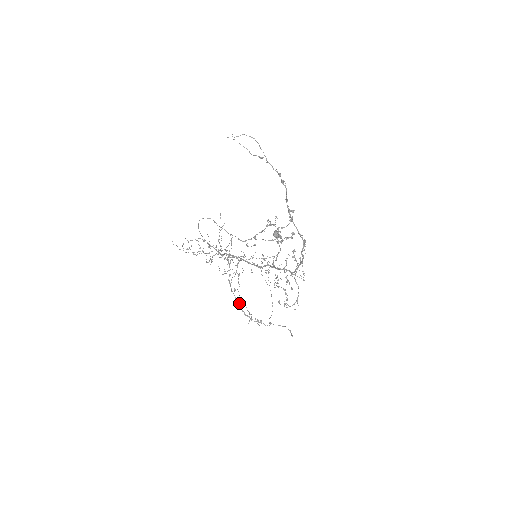
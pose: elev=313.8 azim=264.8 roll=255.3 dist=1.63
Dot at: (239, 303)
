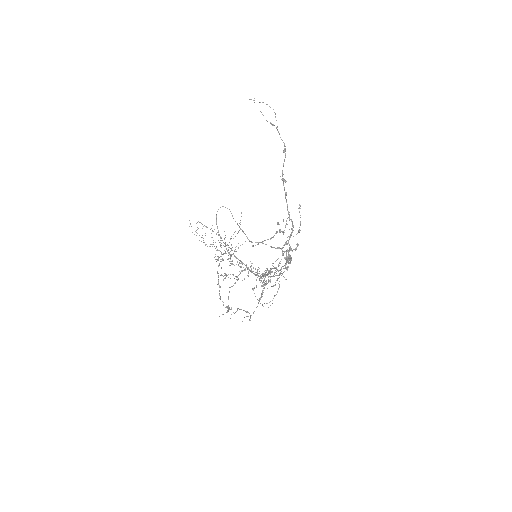
Dot at: (219, 286)
